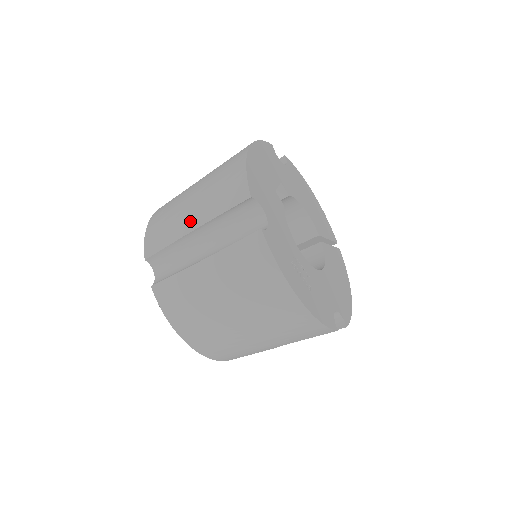
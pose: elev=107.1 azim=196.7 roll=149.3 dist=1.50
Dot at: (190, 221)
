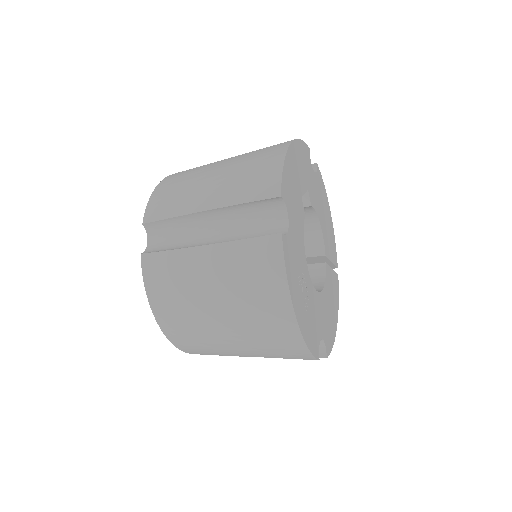
Dot at: (205, 199)
